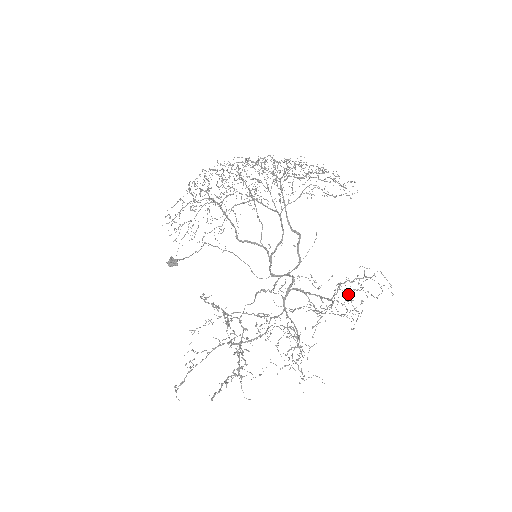
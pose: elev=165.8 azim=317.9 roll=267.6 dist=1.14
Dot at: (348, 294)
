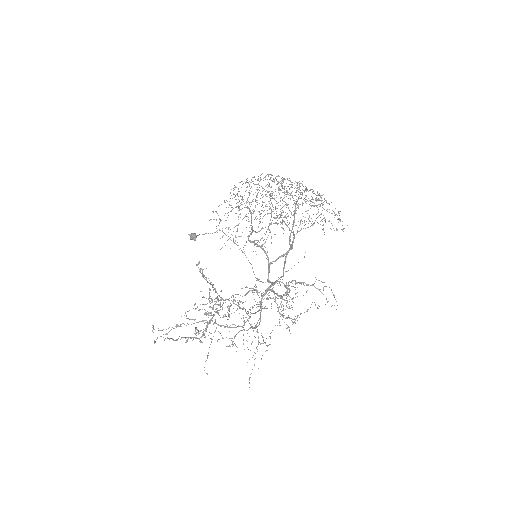
Dot at: (289, 290)
